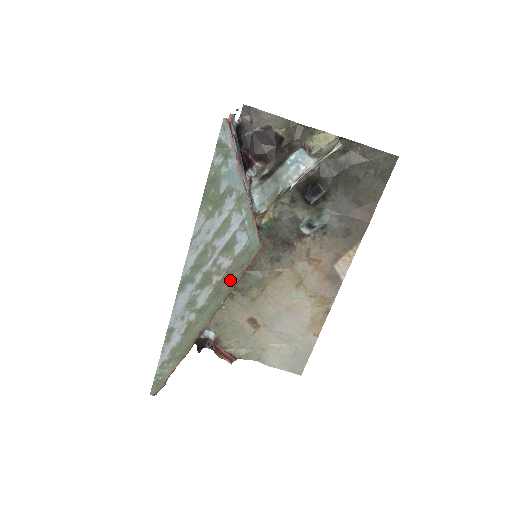
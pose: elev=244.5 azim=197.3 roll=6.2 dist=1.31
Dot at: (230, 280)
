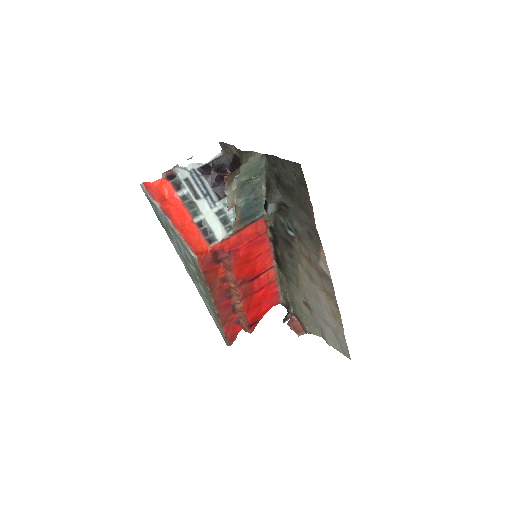
Dot at: (202, 279)
